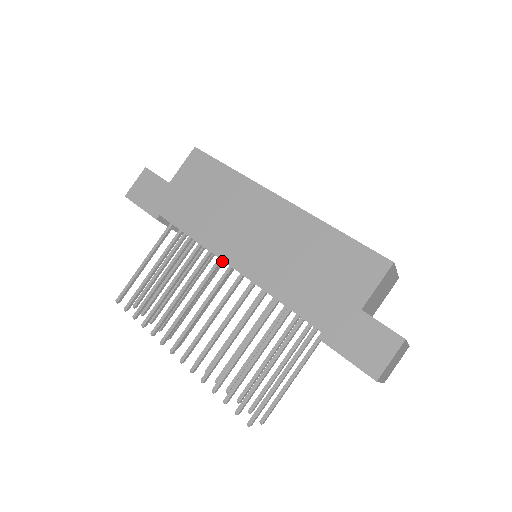
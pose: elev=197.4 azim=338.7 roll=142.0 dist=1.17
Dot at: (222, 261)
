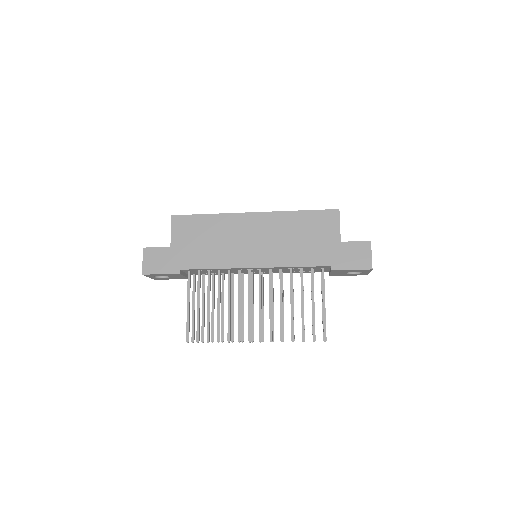
Dot at: occluded
